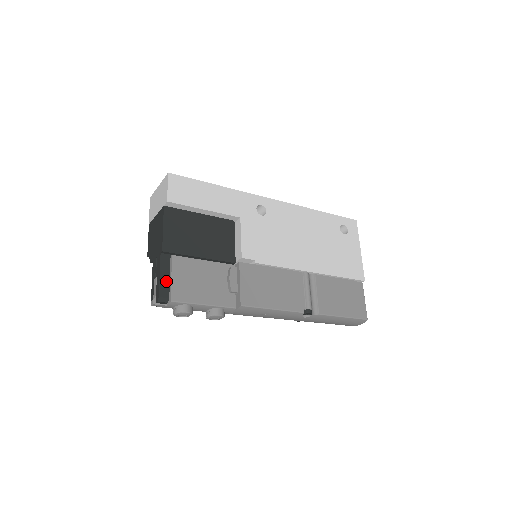
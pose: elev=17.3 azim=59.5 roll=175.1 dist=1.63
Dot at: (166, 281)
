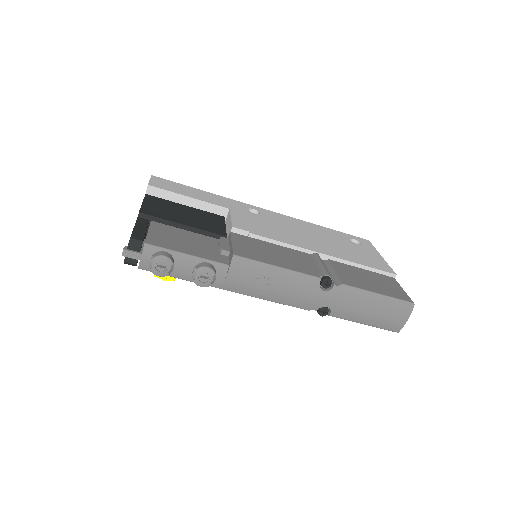
Dot at: (141, 231)
